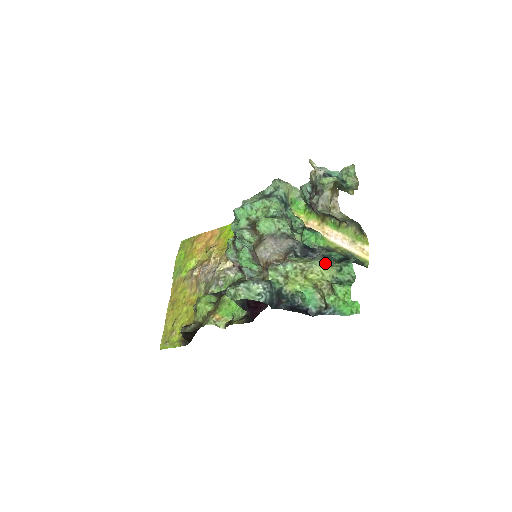
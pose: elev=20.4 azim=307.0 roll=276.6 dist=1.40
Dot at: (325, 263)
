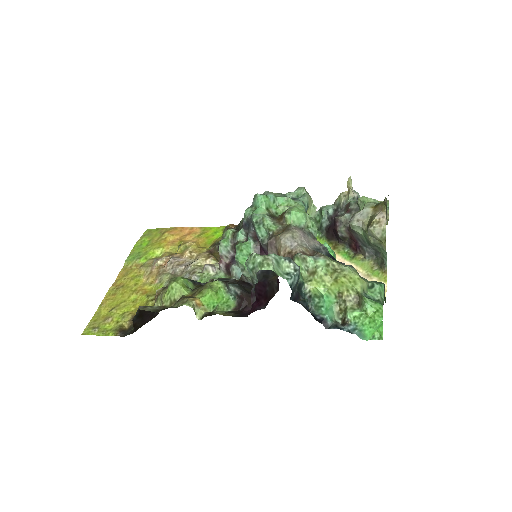
Dot at: (358, 273)
